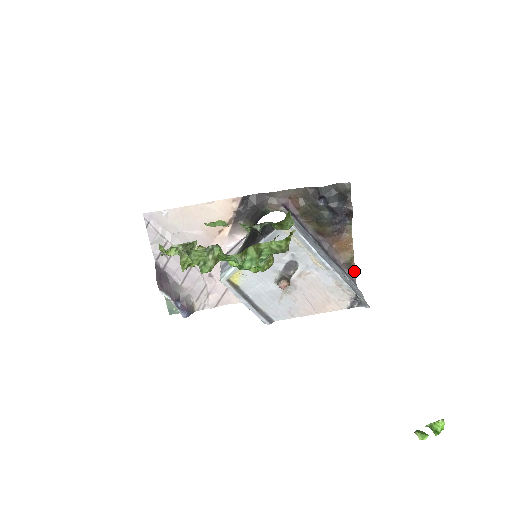
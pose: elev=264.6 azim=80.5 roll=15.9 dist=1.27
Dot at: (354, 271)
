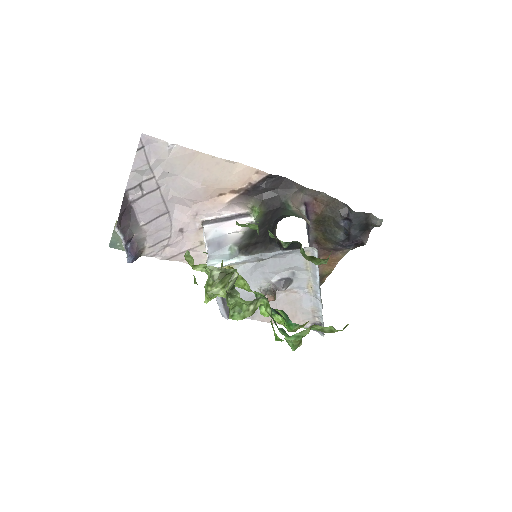
Dot at: (321, 284)
